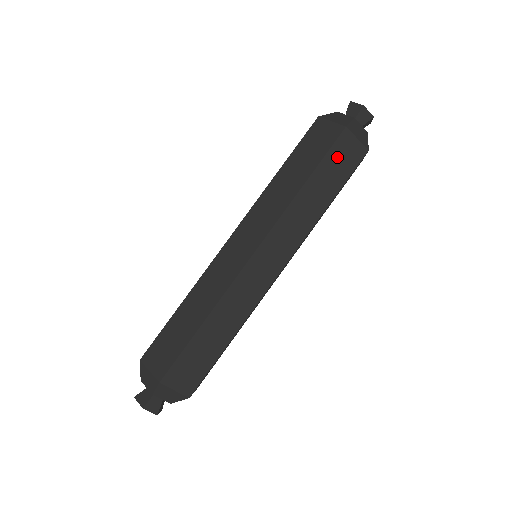
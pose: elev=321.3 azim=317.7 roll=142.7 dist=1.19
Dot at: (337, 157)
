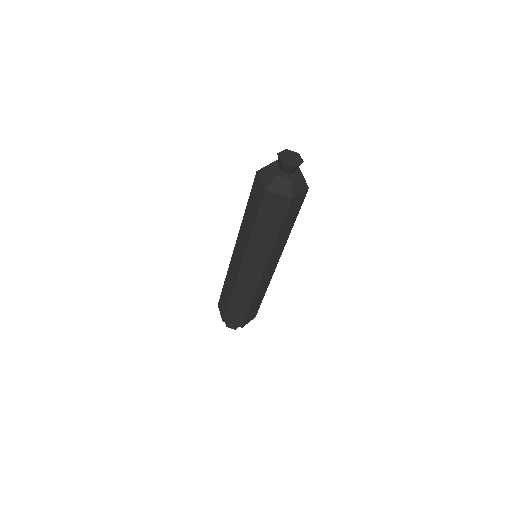
Dot at: (291, 211)
